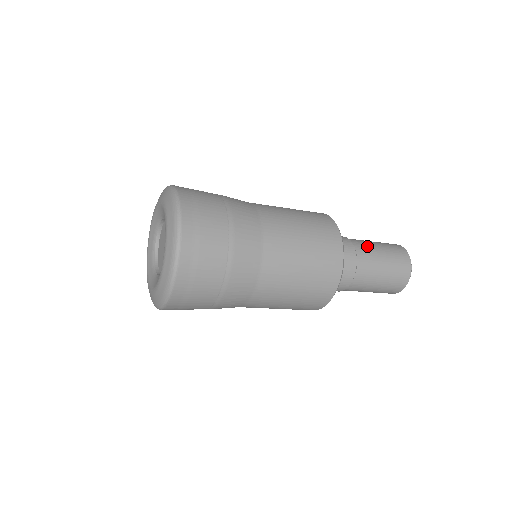
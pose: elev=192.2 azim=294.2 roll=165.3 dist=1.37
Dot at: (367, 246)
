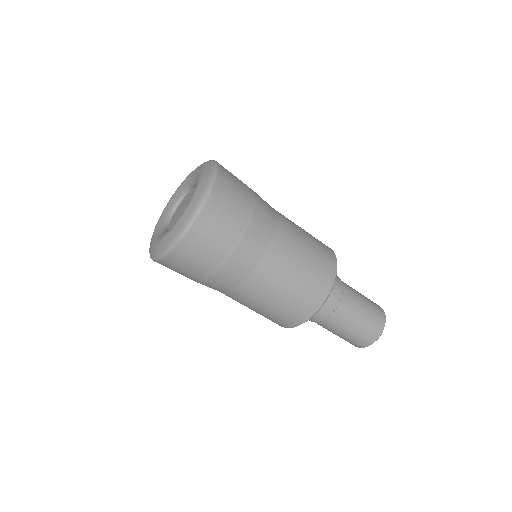
Dot at: occluded
